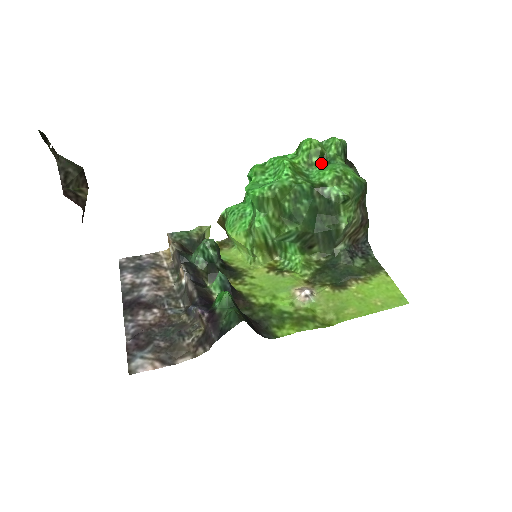
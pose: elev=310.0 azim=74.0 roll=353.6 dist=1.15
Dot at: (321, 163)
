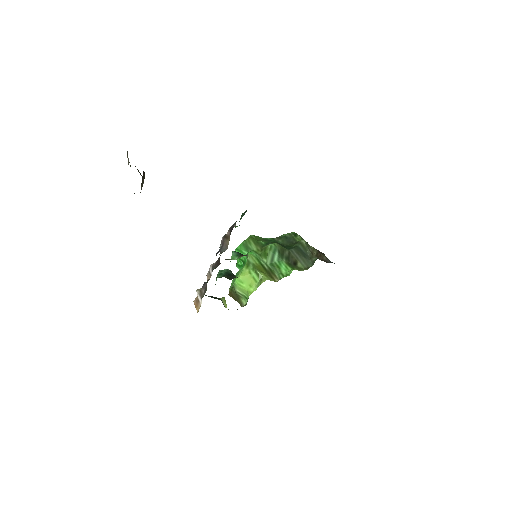
Dot at: occluded
